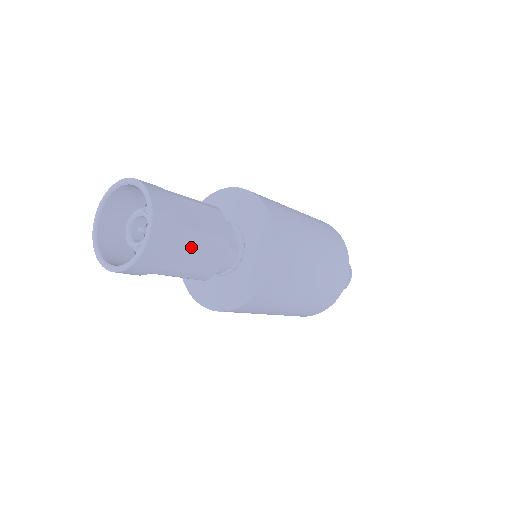
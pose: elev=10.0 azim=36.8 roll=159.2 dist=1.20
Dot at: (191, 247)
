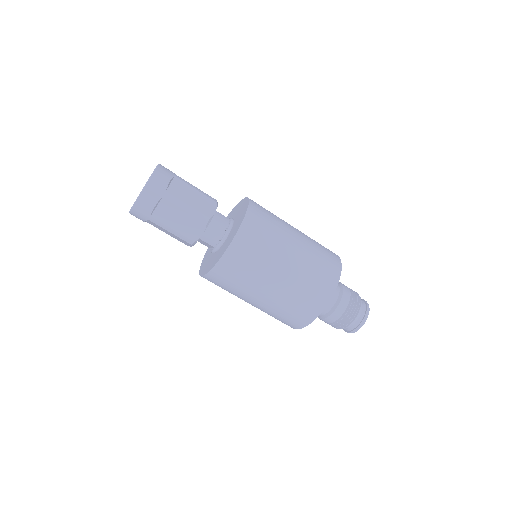
Dot at: (187, 188)
